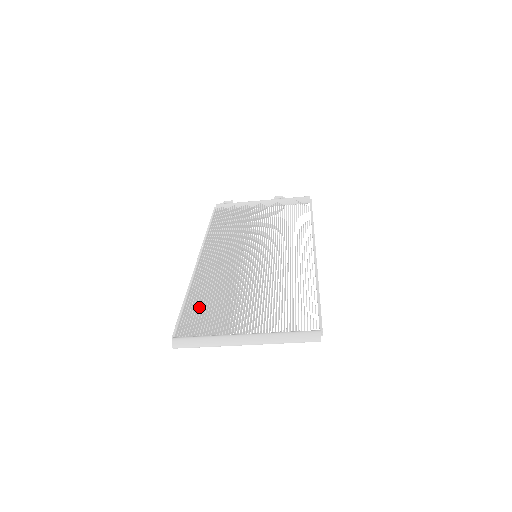
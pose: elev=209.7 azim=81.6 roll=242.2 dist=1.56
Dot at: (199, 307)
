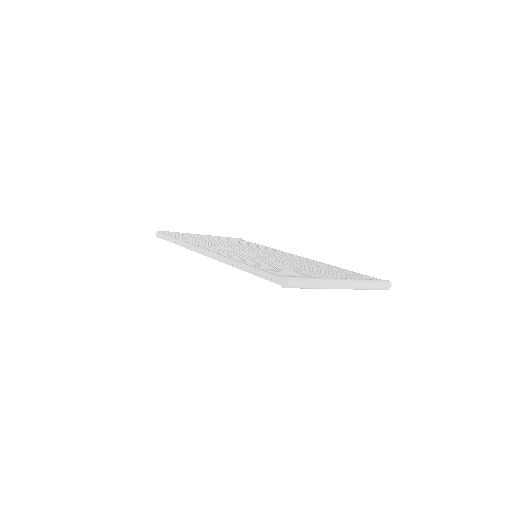
Dot at: (268, 268)
